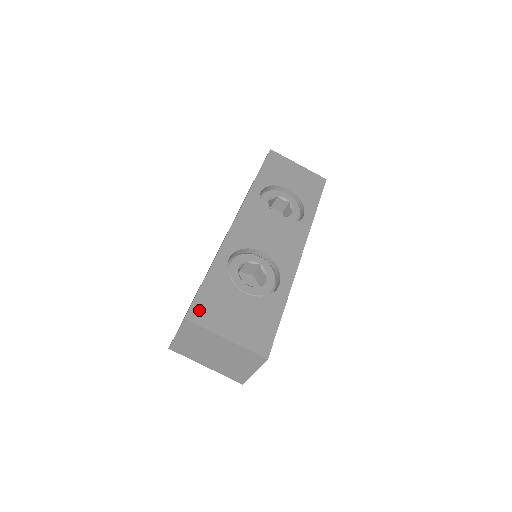
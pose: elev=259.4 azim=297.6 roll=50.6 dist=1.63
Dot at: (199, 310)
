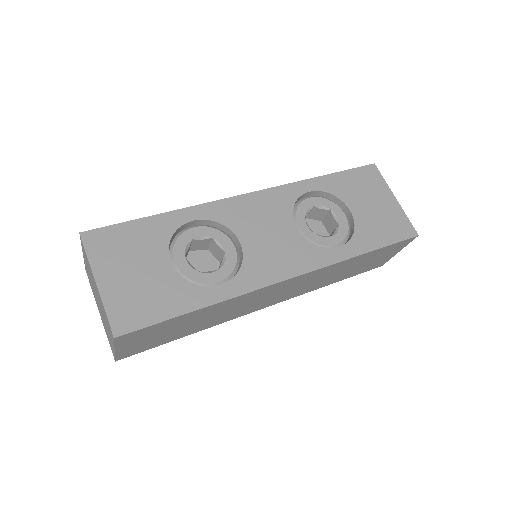
Dot at: (103, 237)
